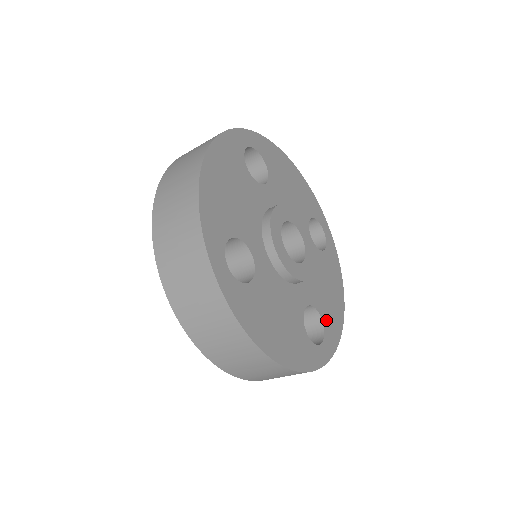
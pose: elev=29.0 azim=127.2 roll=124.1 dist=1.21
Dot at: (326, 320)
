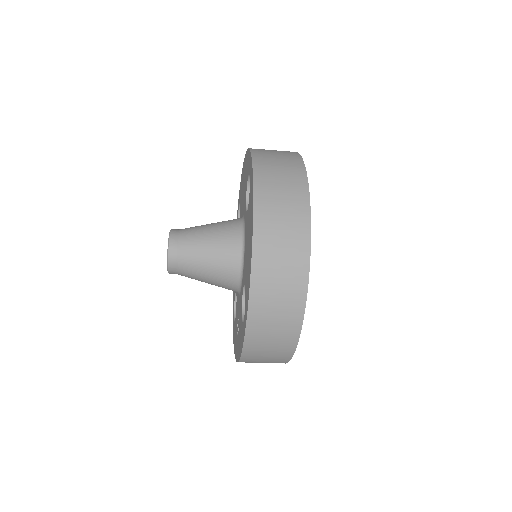
Dot at: occluded
